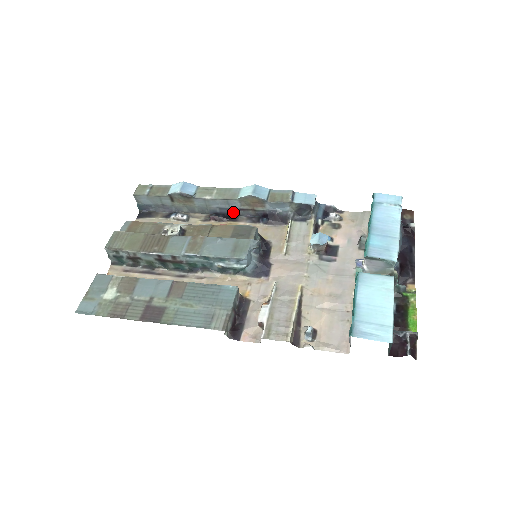
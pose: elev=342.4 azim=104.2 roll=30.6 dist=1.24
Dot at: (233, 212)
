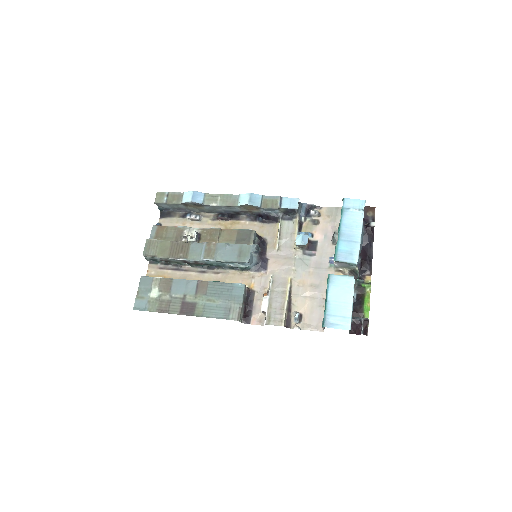
Dot at: (235, 213)
